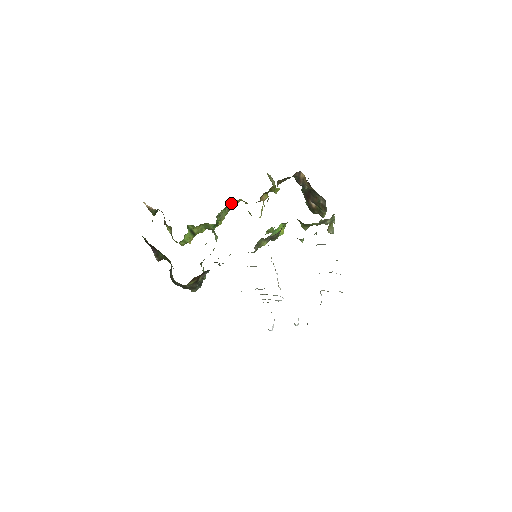
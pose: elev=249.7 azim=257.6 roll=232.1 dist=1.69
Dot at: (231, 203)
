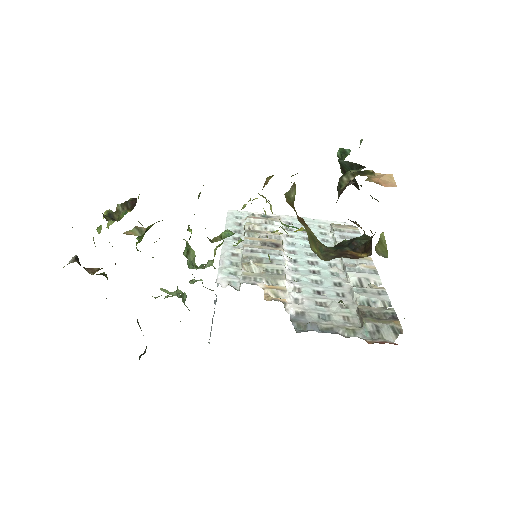
Dot at: occluded
